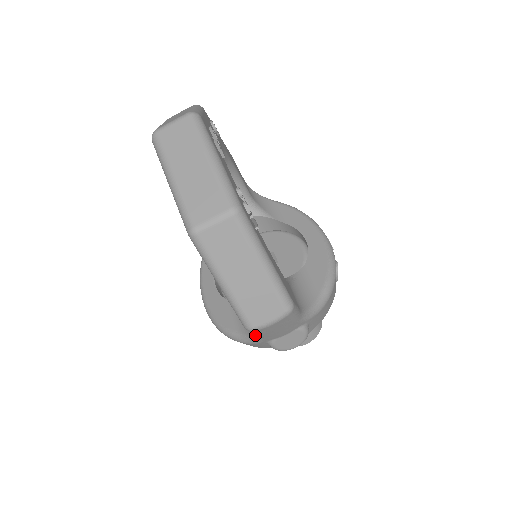
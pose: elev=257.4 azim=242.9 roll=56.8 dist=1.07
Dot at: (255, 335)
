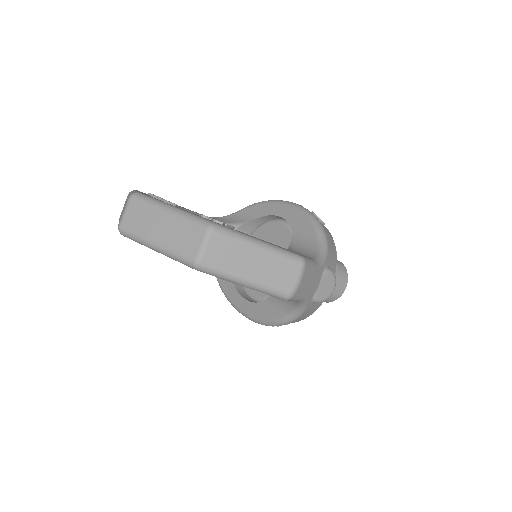
Dot at: (299, 303)
